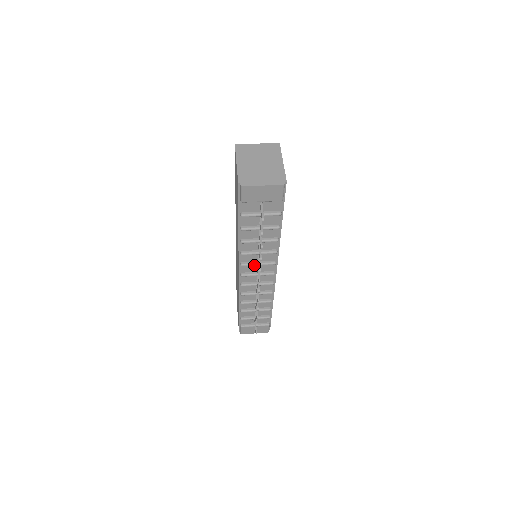
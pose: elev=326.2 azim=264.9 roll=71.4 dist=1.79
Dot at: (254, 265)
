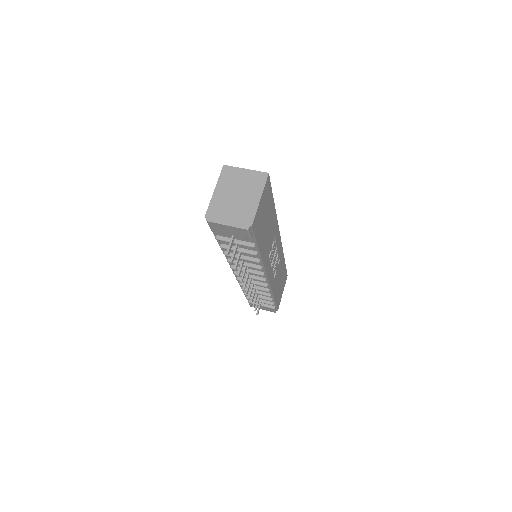
Dot at: occluded
